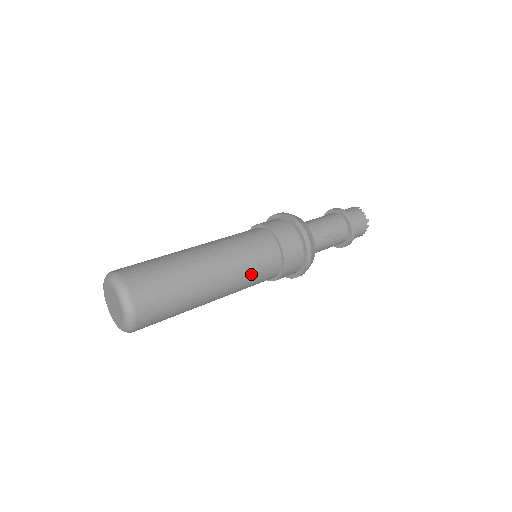
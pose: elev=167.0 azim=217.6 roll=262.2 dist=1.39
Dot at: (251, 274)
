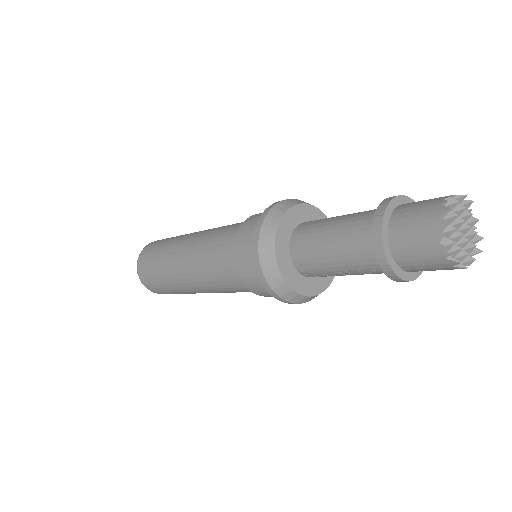
Dot at: (231, 292)
